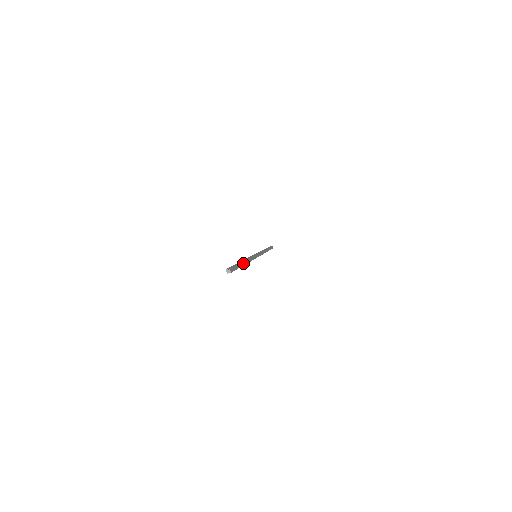
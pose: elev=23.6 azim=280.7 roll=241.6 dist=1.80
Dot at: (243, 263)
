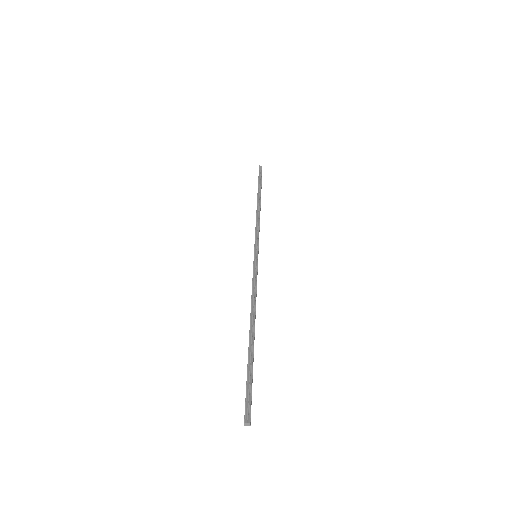
Dot at: occluded
